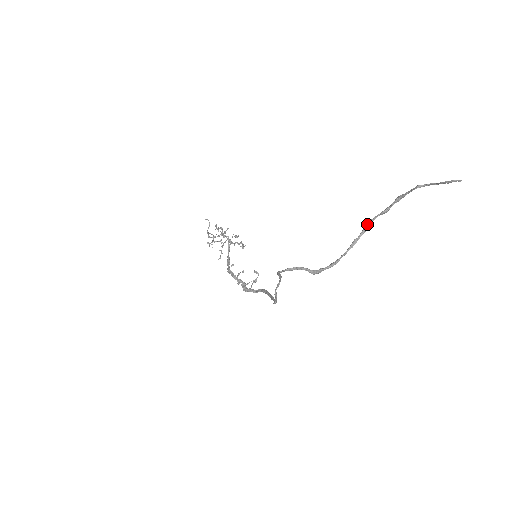
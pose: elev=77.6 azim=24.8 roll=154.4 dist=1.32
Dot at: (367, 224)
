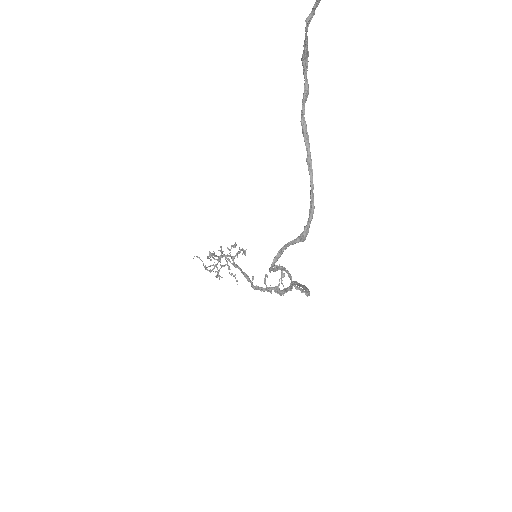
Dot at: occluded
